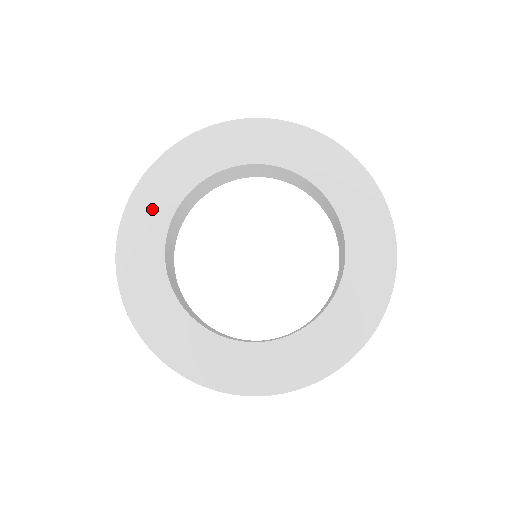
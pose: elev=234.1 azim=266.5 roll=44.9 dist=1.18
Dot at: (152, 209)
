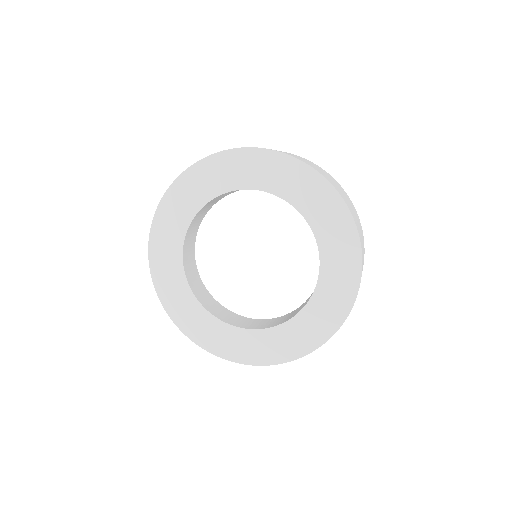
Dot at: (177, 296)
